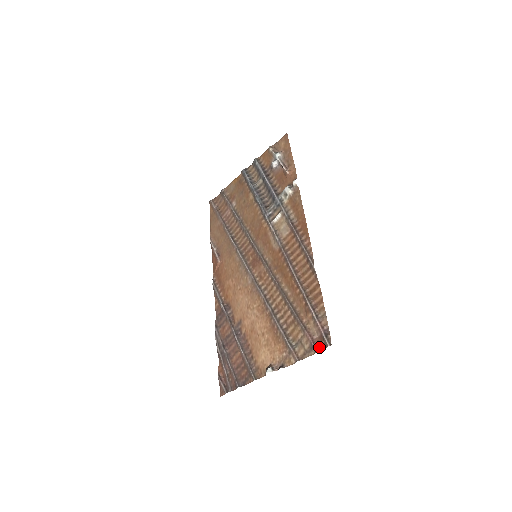
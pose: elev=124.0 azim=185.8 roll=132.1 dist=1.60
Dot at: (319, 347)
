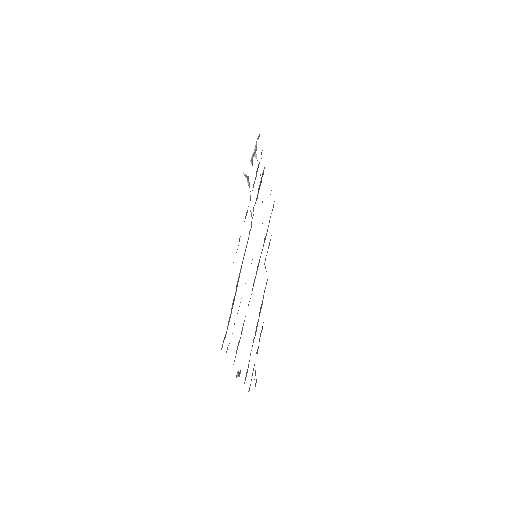
Dot at: (226, 351)
